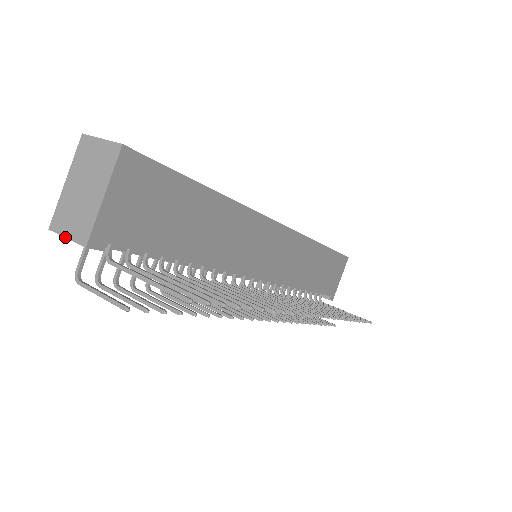
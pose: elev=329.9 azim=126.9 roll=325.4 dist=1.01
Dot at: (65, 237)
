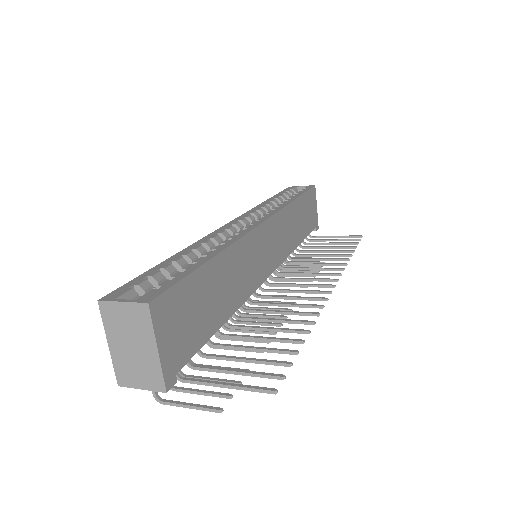
Dot at: occluded
